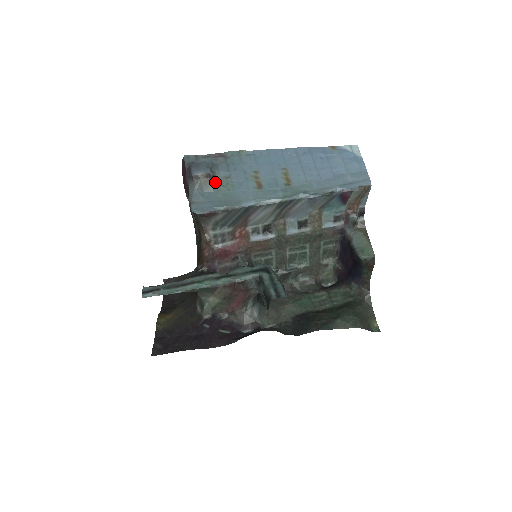
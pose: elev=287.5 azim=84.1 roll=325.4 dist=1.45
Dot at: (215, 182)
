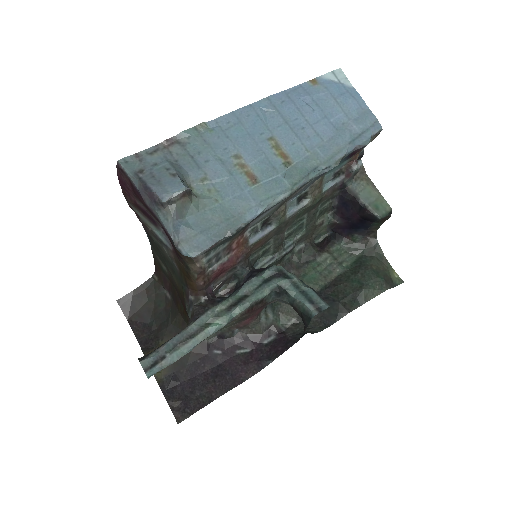
Dot at: (194, 196)
